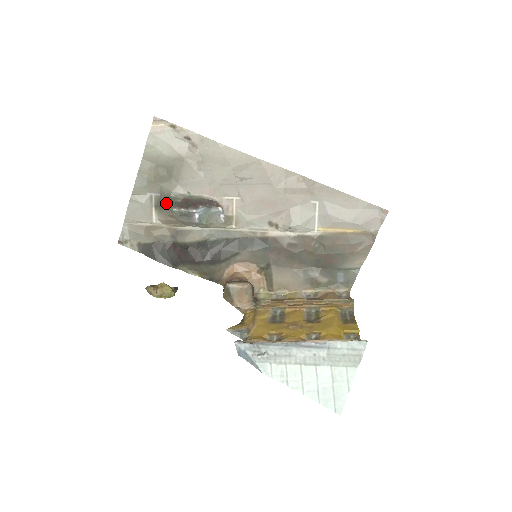
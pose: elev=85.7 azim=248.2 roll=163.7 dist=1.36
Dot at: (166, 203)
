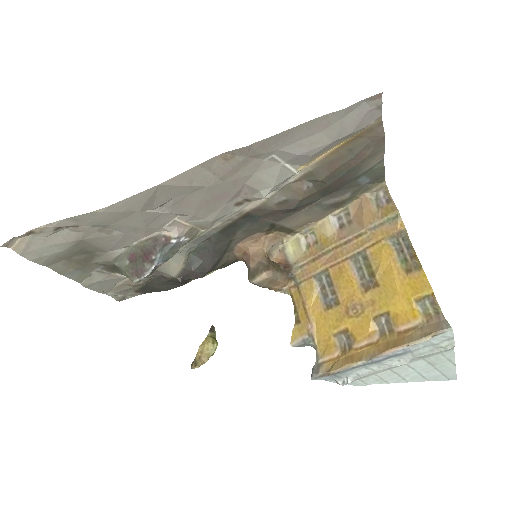
Dot at: (119, 271)
